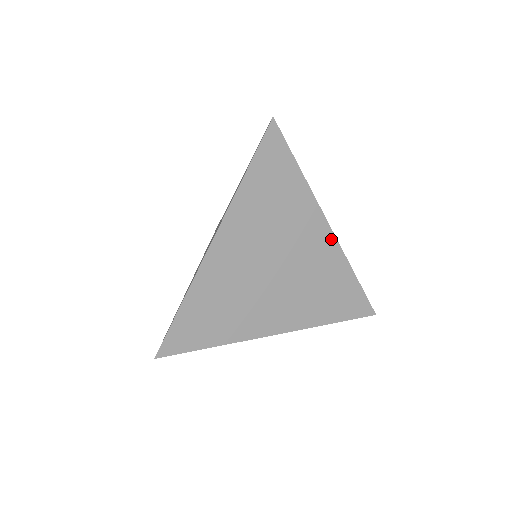
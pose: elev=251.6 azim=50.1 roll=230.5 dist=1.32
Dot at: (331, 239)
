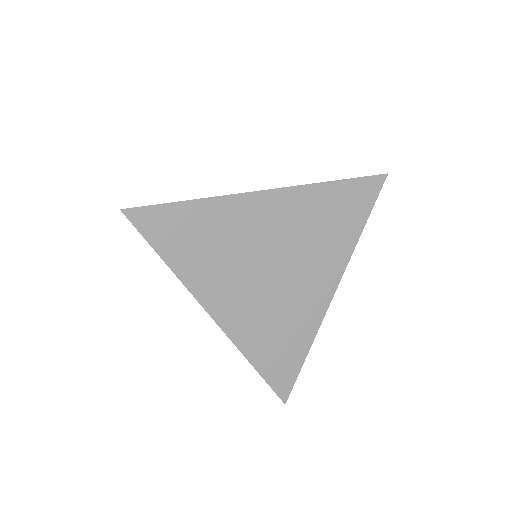
Dot at: (326, 301)
